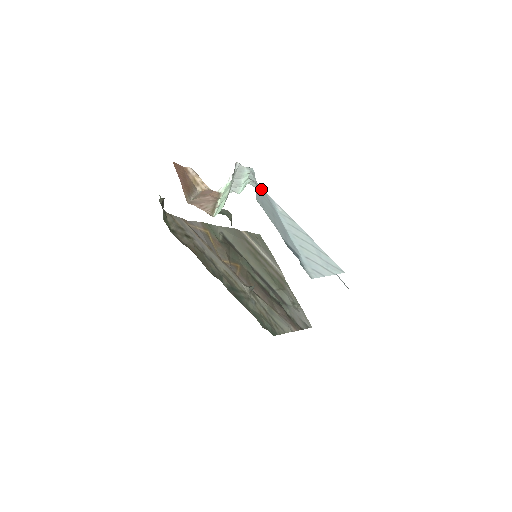
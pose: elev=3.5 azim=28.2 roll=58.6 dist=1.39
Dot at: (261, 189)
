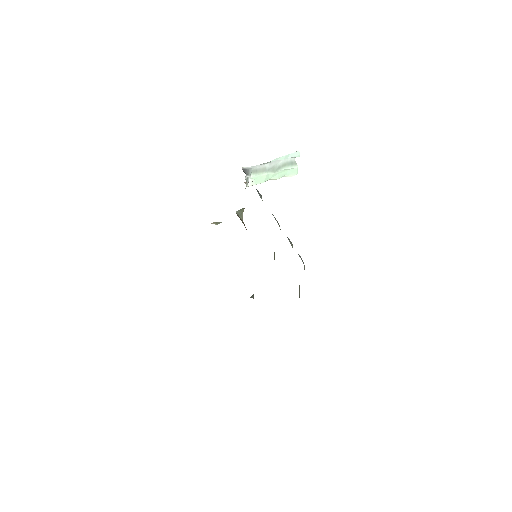
Dot at: occluded
